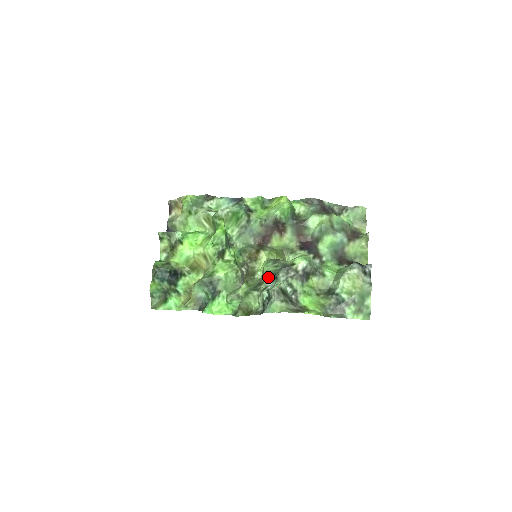
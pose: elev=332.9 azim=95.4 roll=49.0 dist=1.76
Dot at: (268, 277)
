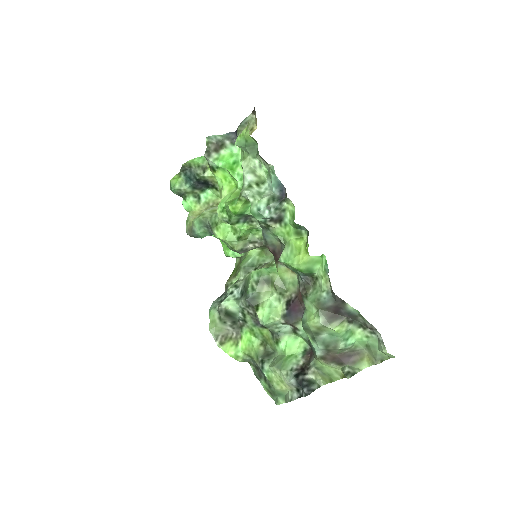
Dot at: (245, 283)
